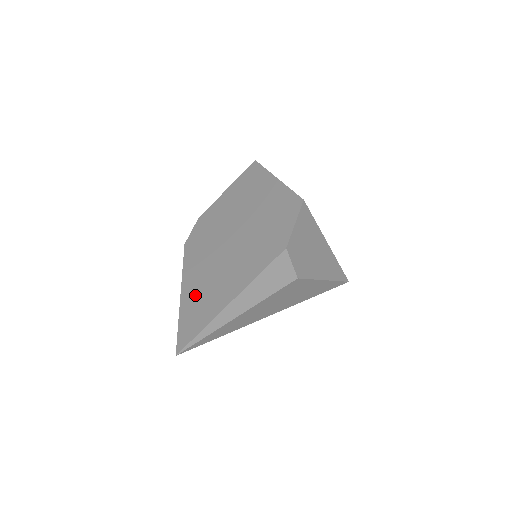
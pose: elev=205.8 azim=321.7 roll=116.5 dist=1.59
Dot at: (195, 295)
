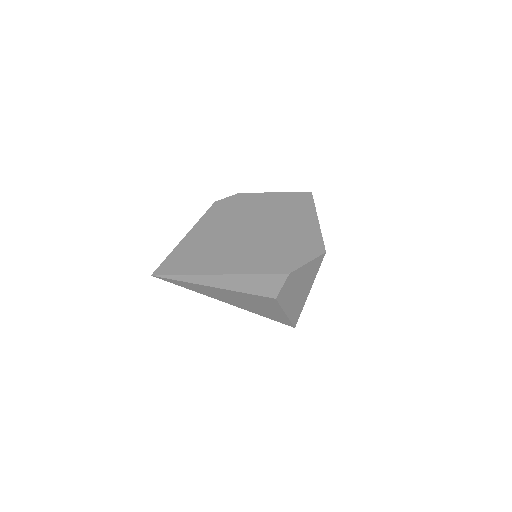
Dot at: (197, 246)
